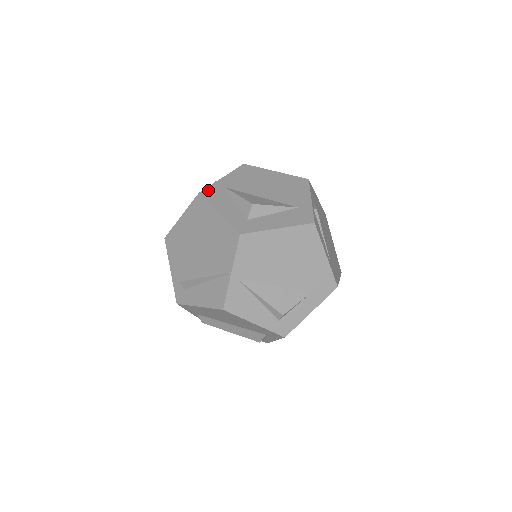
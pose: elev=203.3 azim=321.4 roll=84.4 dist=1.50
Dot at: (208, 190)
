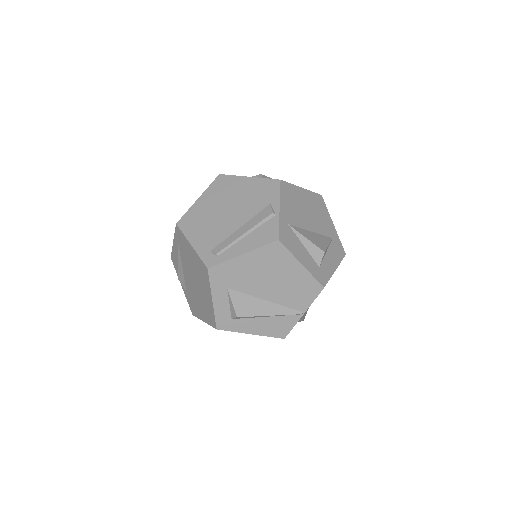
Dot at: (282, 233)
